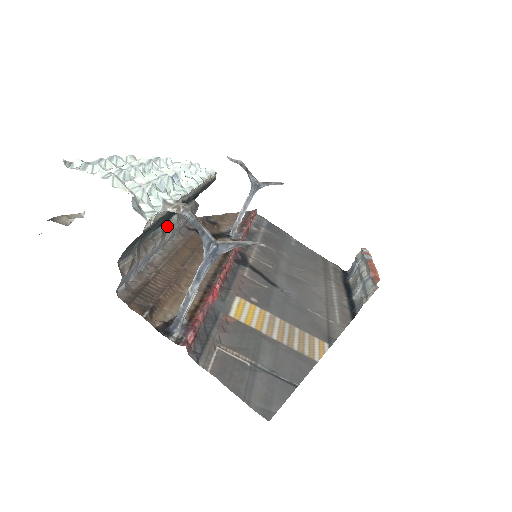
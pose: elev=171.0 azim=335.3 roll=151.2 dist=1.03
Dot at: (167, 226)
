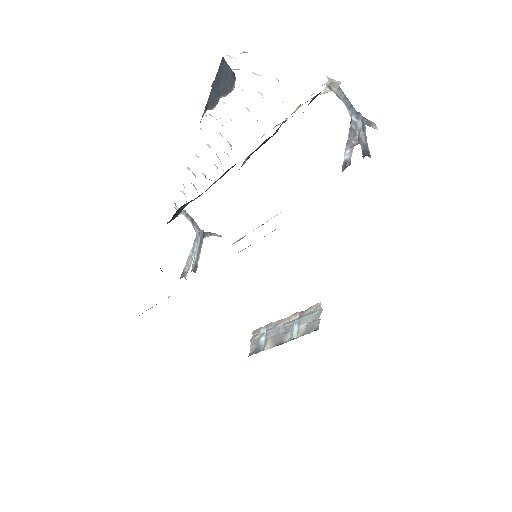
Dot at: occluded
